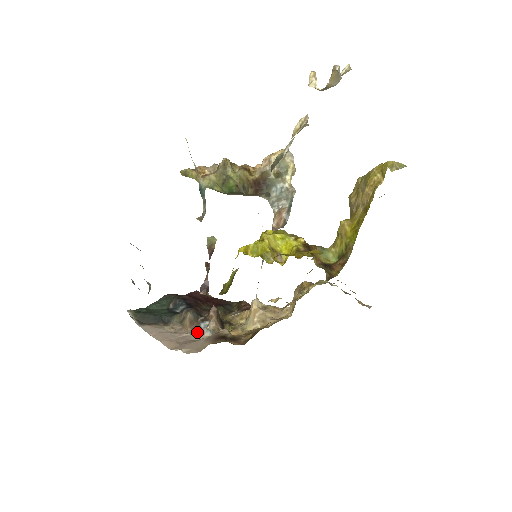
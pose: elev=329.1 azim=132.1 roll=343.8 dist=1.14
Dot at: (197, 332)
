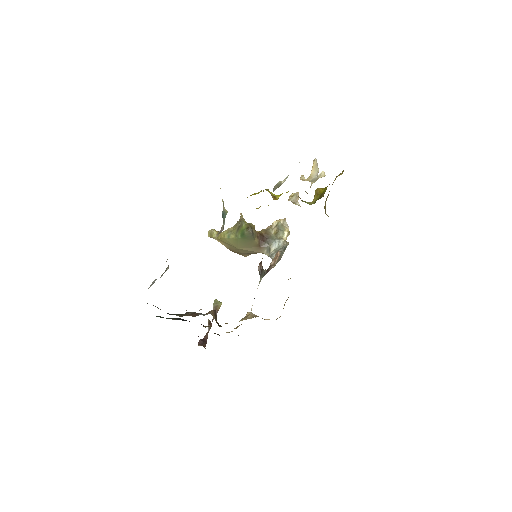
Dot at: (195, 316)
